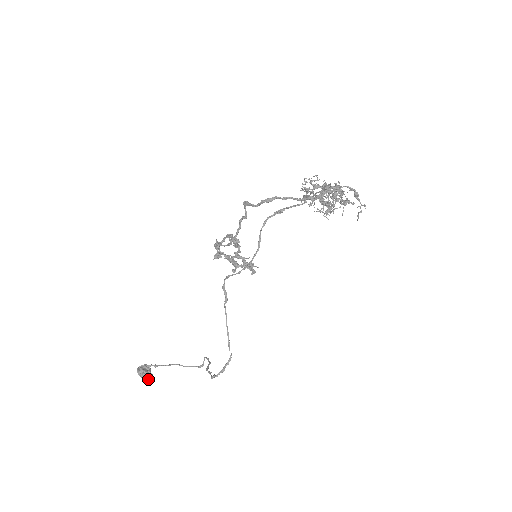
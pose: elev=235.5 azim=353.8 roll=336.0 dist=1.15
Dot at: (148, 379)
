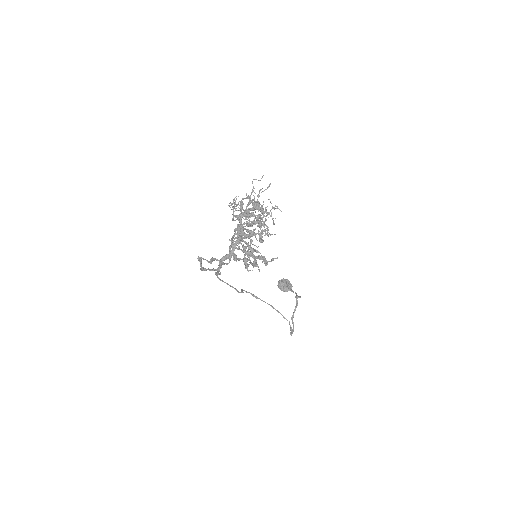
Dot at: (287, 291)
